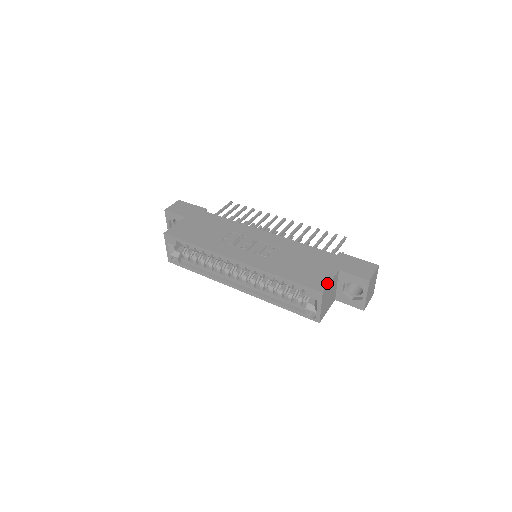
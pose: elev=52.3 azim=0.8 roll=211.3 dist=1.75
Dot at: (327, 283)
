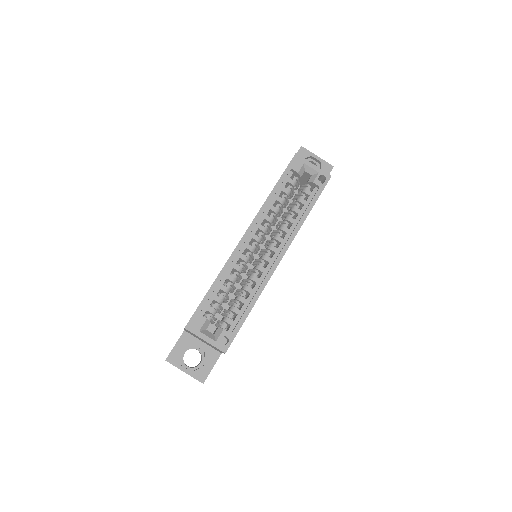
Dot at: occluded
